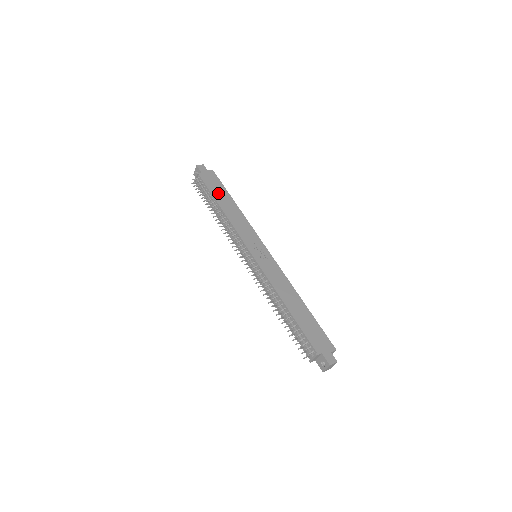
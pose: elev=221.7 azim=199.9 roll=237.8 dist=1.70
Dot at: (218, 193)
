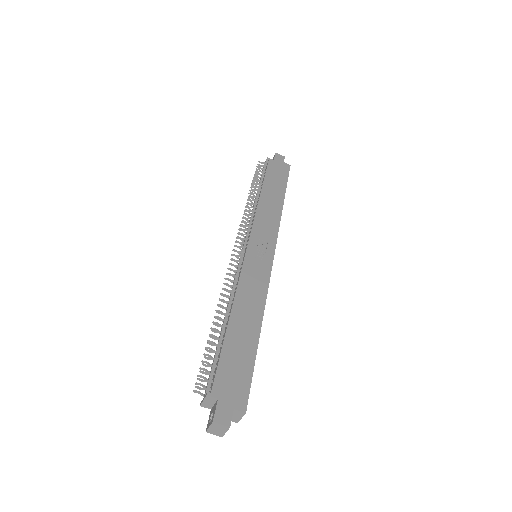
Dot at: (273, 182)
